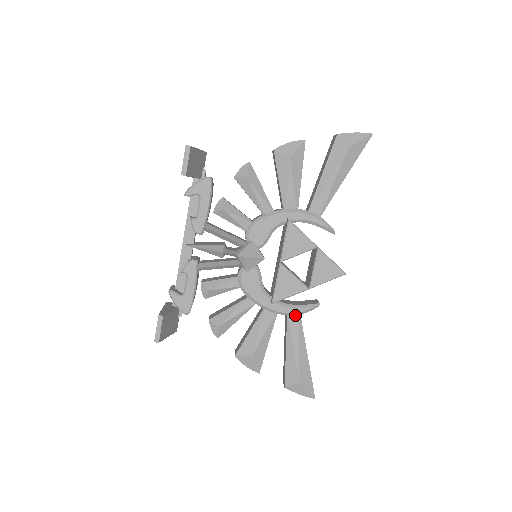
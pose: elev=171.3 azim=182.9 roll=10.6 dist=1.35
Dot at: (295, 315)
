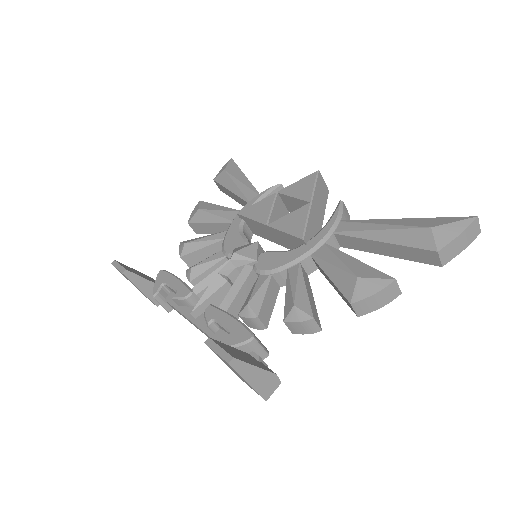
Dot at: (339, 225)
